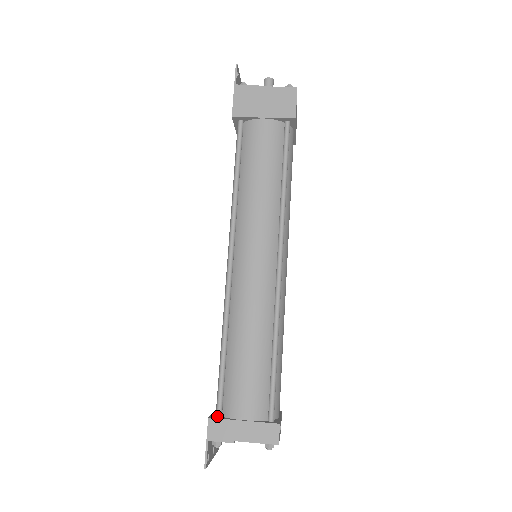
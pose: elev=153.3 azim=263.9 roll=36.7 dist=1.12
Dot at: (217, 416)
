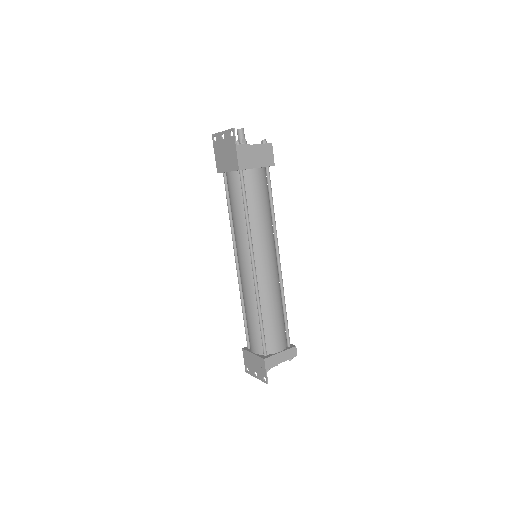
Dot at: (266, 356)
